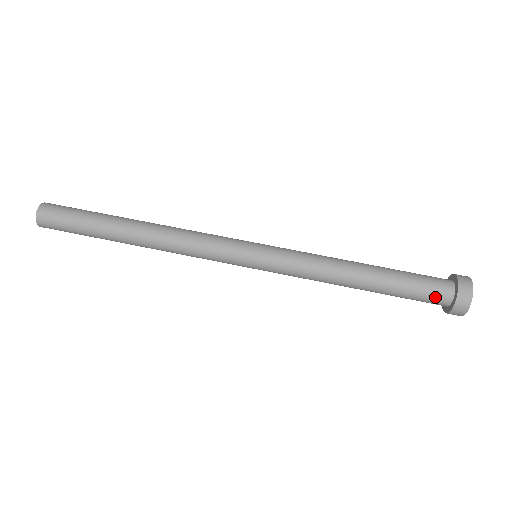
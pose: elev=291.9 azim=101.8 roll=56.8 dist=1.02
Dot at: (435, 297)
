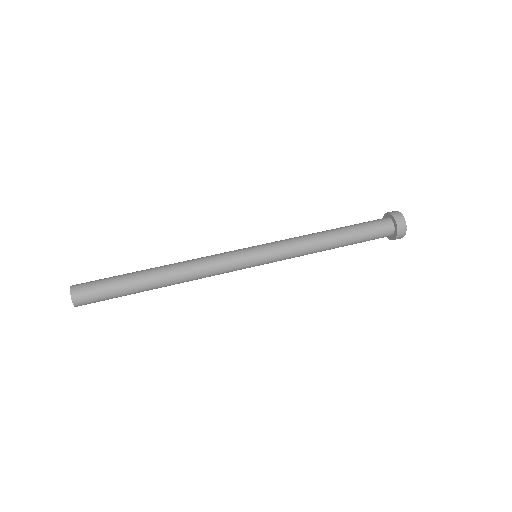
Dot at: (383, 236)
